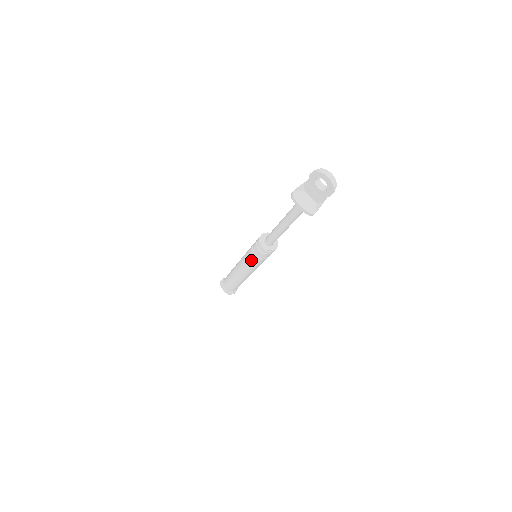
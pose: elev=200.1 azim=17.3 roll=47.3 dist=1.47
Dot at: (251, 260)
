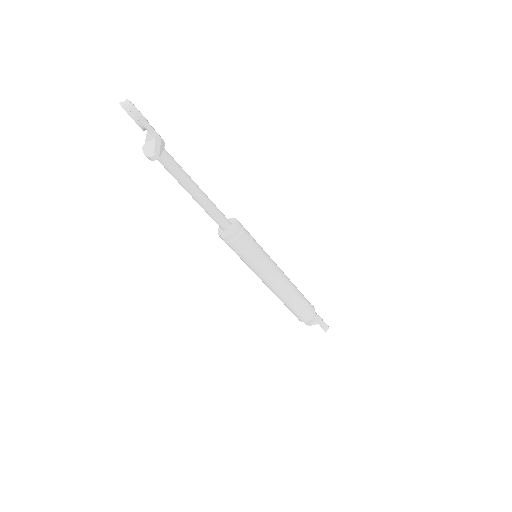
Dot at: (241, 259)
